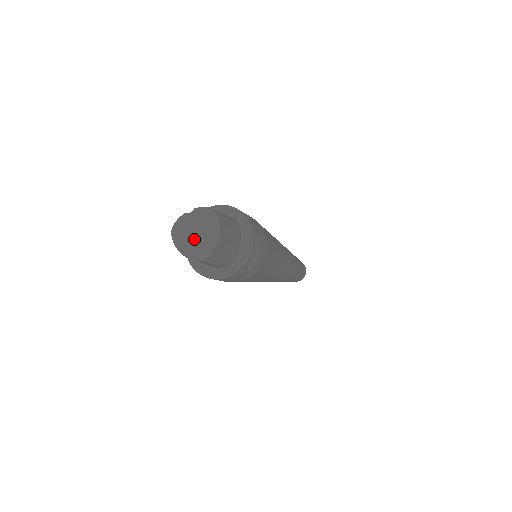
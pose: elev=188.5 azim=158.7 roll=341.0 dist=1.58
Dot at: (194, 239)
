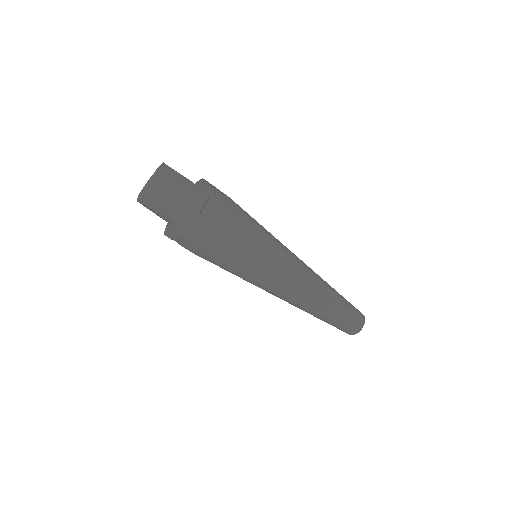
Dot at: (146, 187)
